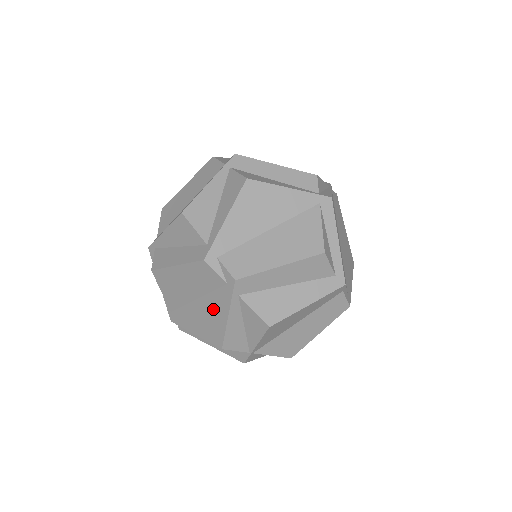
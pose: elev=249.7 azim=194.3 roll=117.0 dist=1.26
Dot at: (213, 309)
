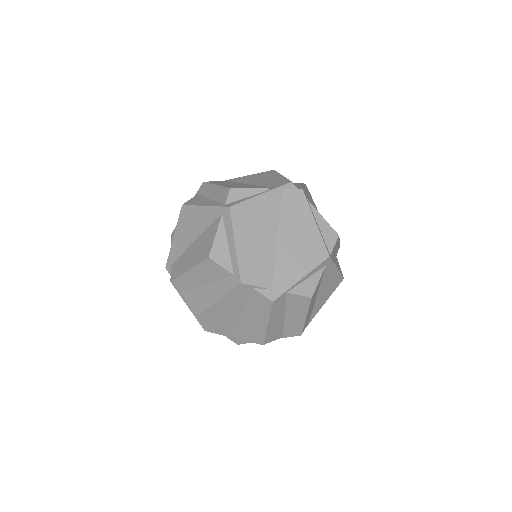
Dot at: occluded
